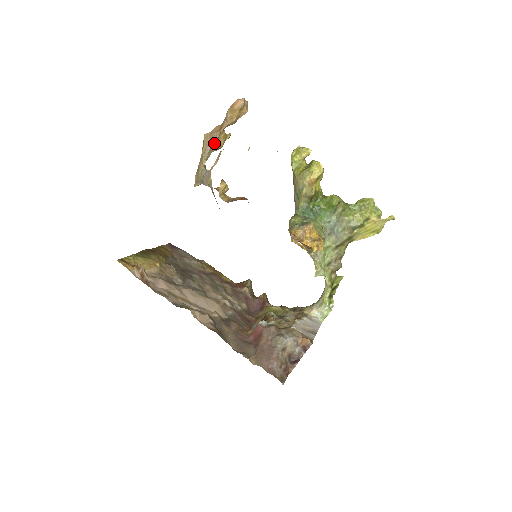
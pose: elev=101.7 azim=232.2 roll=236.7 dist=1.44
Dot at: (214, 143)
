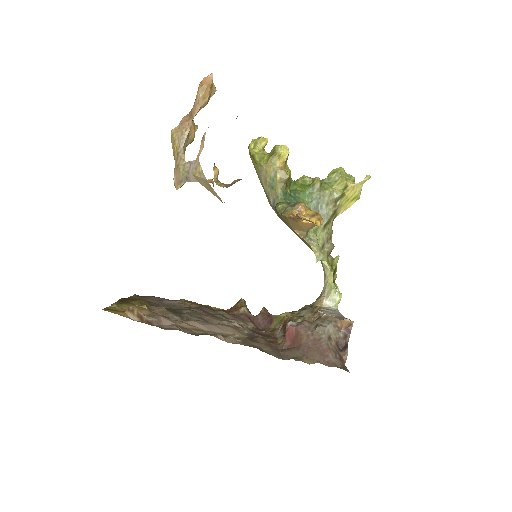
Dot at: (187, 134)
